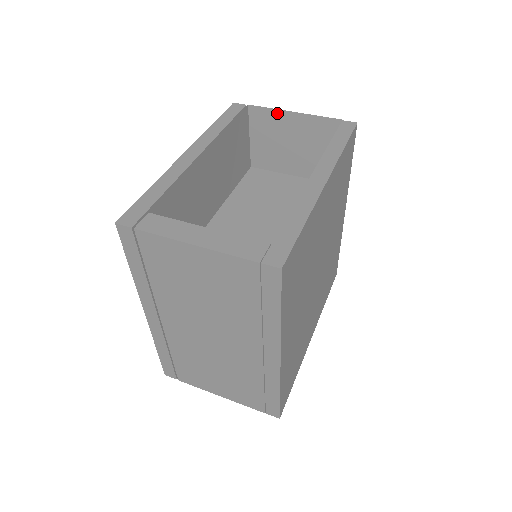
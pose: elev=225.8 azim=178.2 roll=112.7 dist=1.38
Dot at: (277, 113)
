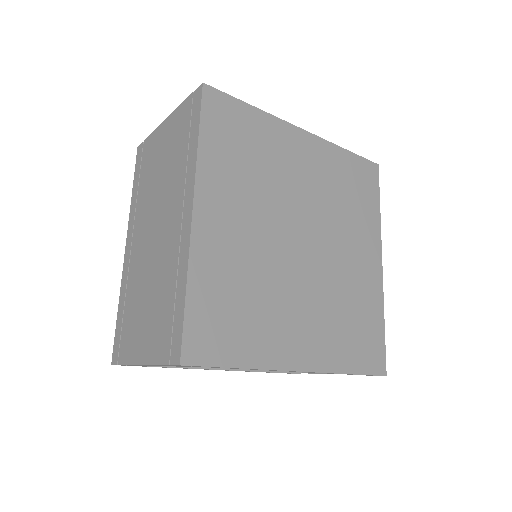
Dot at: occluded
